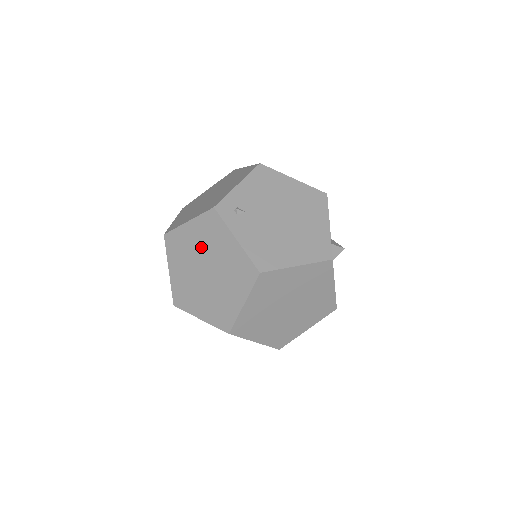
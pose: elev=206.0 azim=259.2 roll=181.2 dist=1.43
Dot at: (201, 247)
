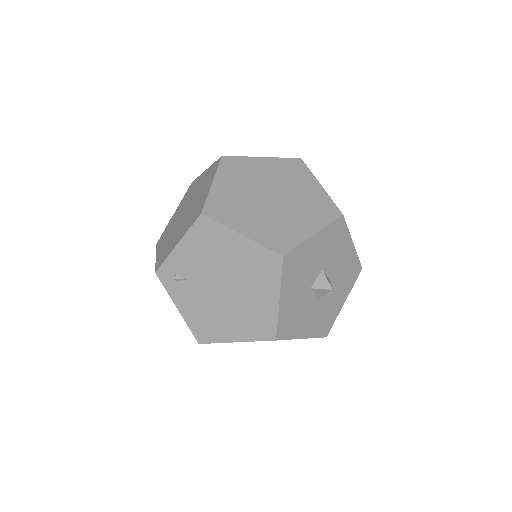
Dot at: occluded
